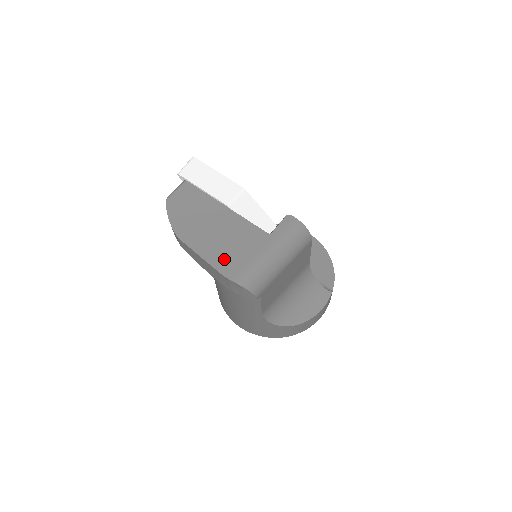
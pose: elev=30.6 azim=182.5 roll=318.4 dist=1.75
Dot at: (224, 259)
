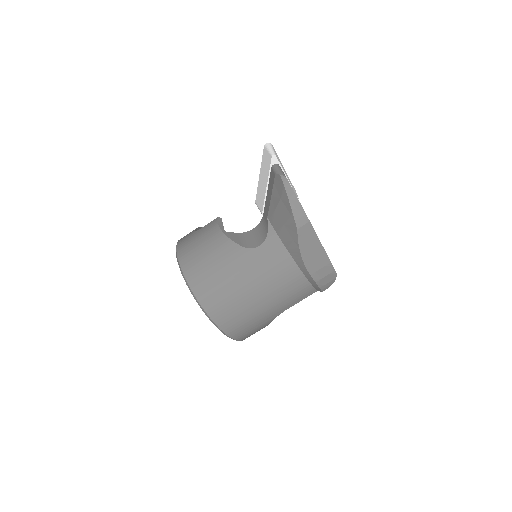
Dot at: occluded
